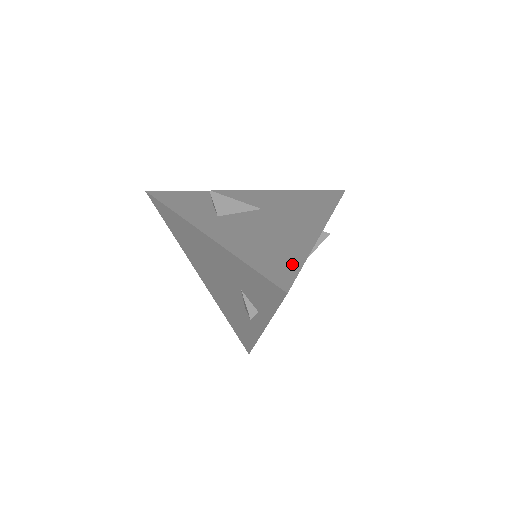
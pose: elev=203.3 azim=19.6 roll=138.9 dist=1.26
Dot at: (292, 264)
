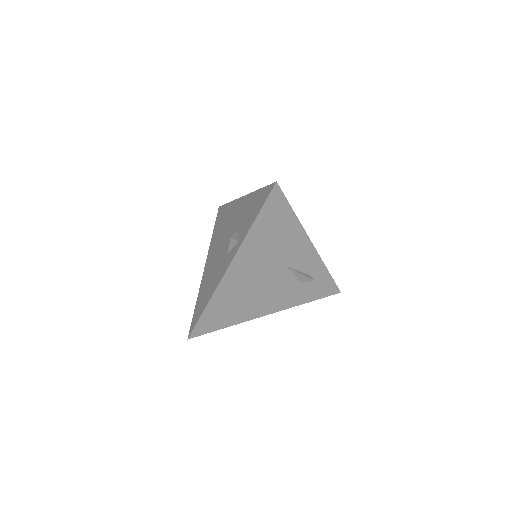
Dot at: occluded
